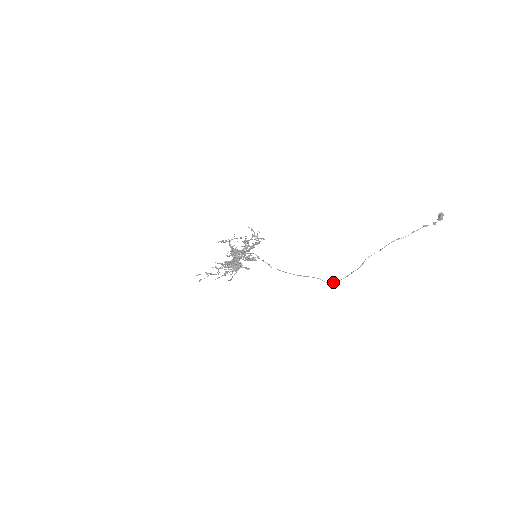
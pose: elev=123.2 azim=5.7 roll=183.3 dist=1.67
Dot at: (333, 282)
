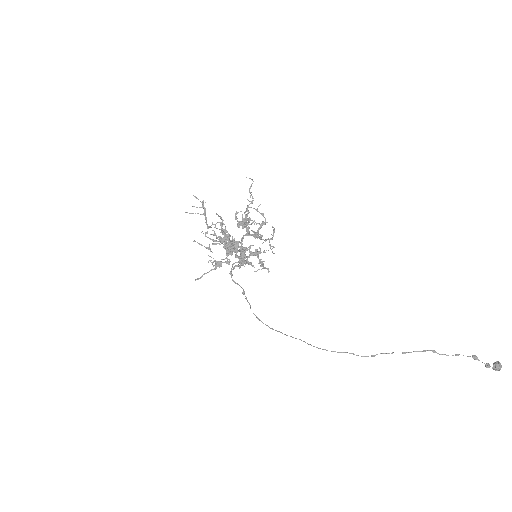
Dot at: occluded
